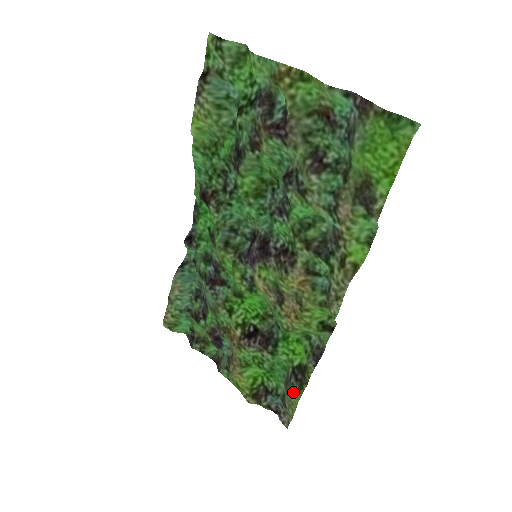
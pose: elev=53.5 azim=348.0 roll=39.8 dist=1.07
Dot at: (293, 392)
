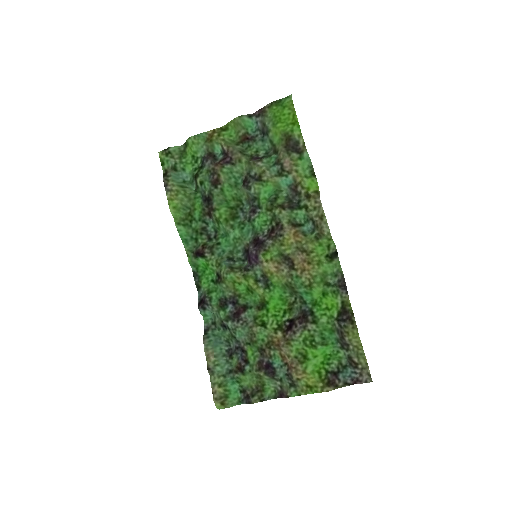
Dot at: (350, 332)
